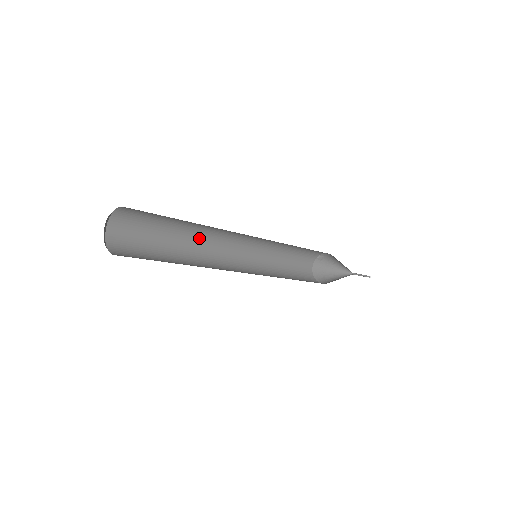
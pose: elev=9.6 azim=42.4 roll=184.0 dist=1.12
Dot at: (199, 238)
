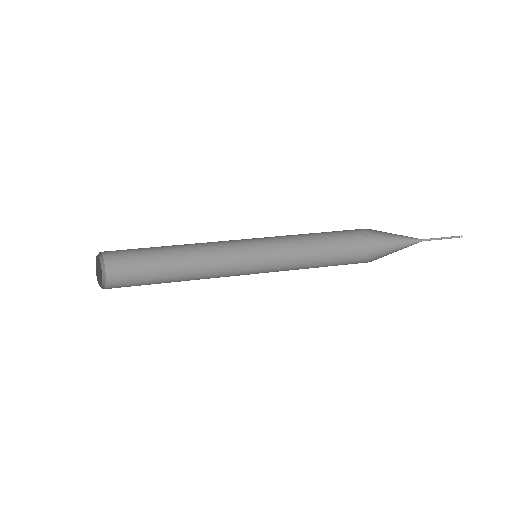
Dot at: (195, 253)
